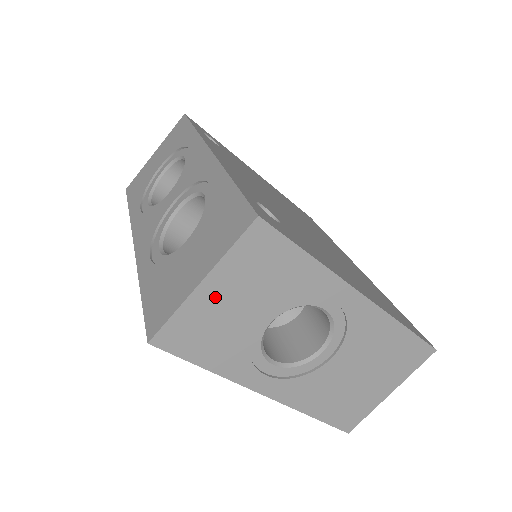
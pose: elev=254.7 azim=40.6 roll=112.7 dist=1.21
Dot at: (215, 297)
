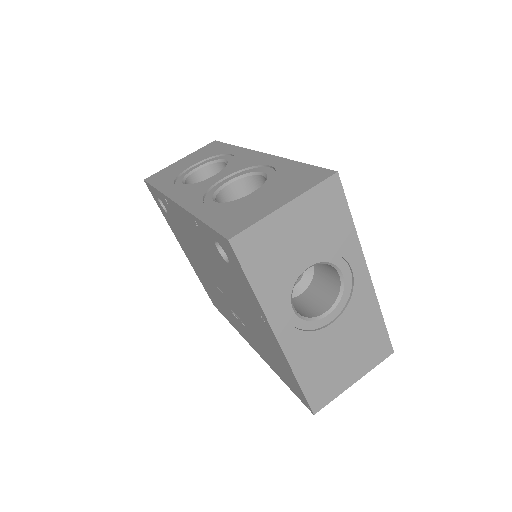
Dot at: (287, 223)
